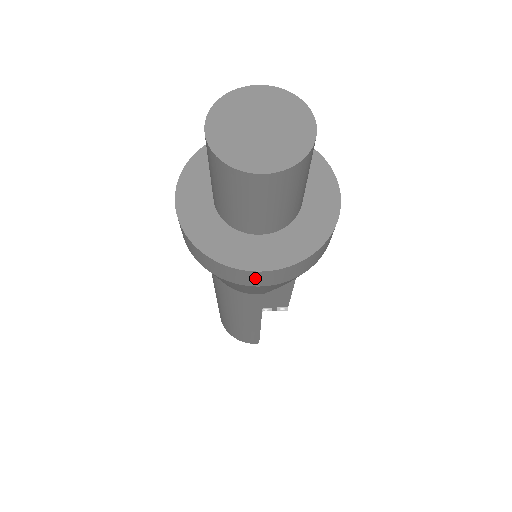
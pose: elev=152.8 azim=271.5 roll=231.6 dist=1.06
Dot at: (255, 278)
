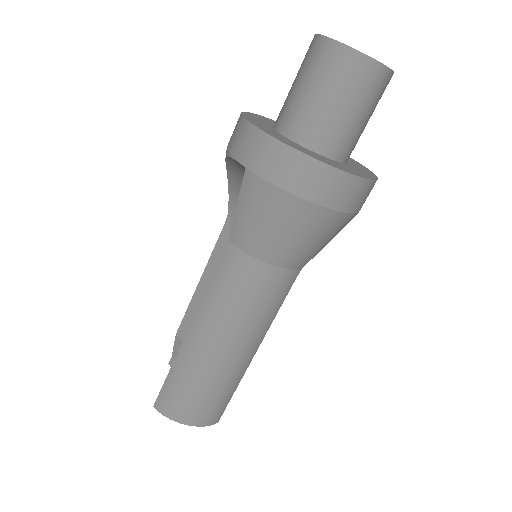
Dot at: (357, 194)
